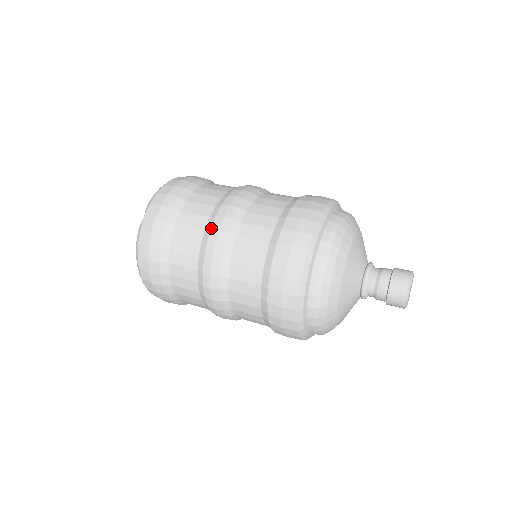
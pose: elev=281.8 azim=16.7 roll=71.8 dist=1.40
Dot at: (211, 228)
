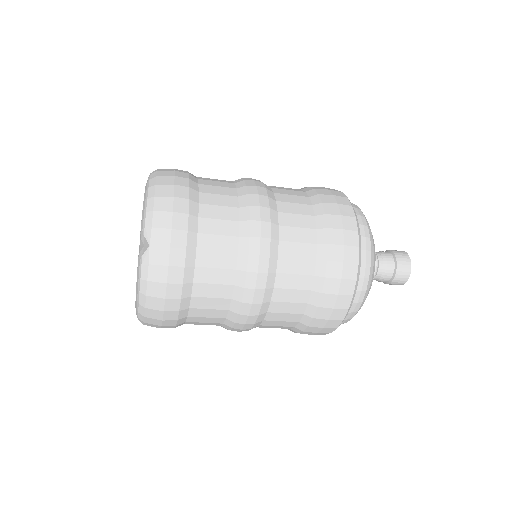
Dot at: (249, 252)
